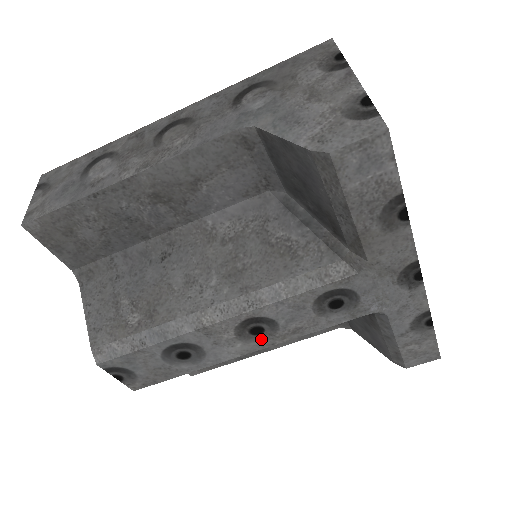
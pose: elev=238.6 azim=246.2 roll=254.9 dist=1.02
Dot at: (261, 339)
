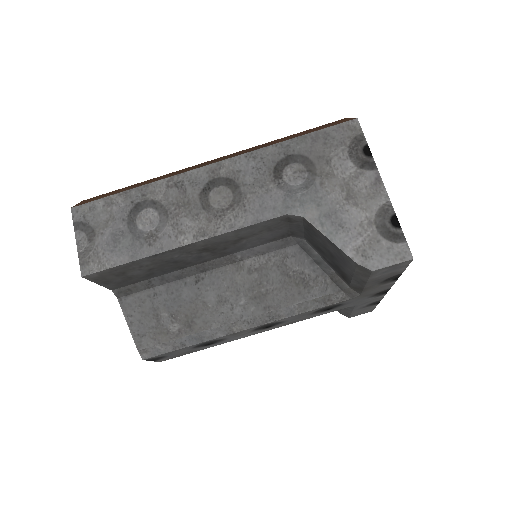
Dot at: (268, 329)
